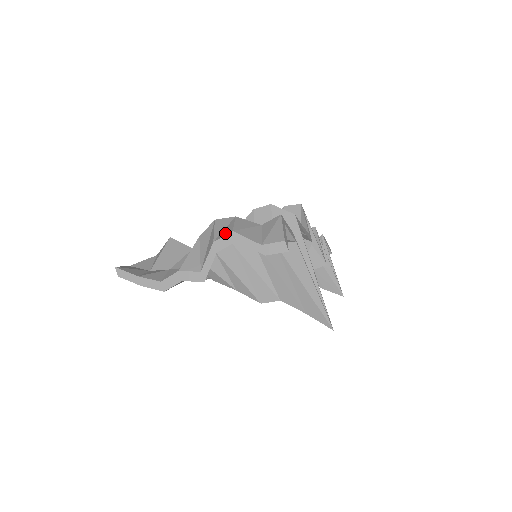
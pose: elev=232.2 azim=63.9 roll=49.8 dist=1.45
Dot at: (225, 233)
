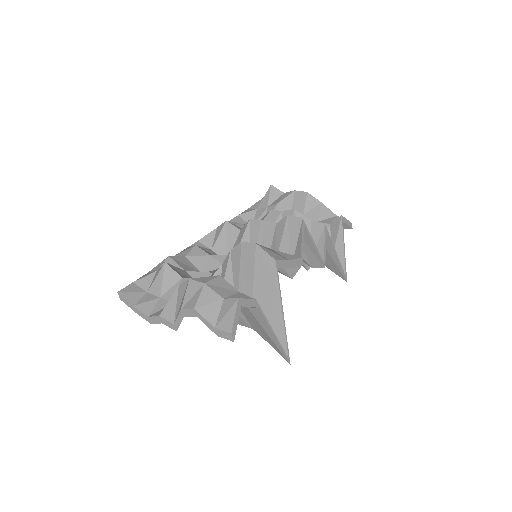
Dot at: (190, 305)
